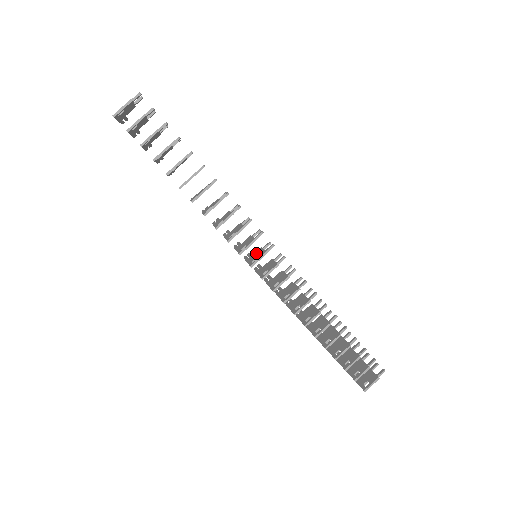
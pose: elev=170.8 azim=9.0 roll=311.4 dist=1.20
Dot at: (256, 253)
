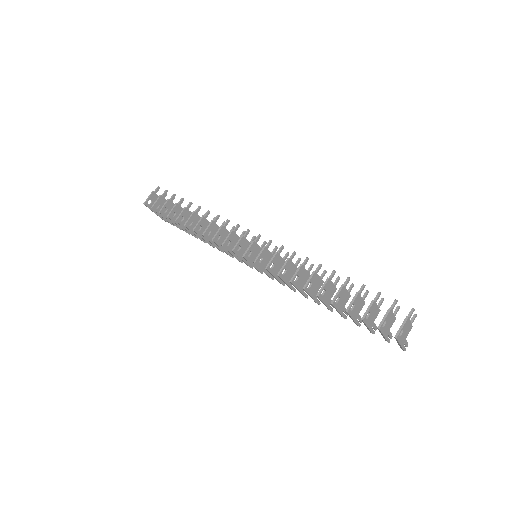
Dot at: (257, 255)
